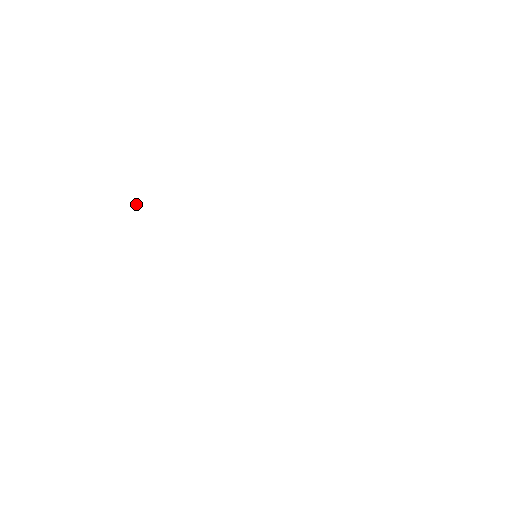
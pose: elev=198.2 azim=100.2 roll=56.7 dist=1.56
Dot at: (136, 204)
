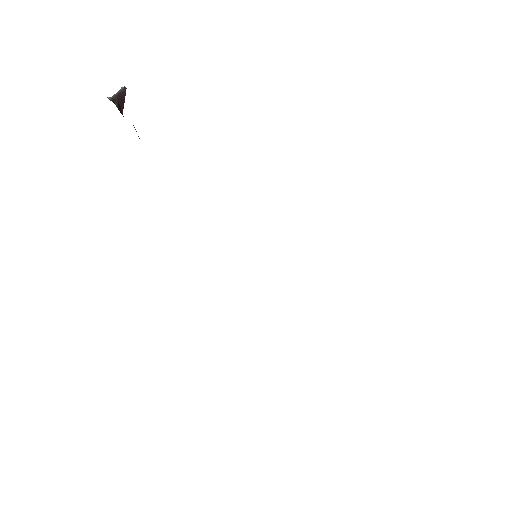
Dot at: occluded
